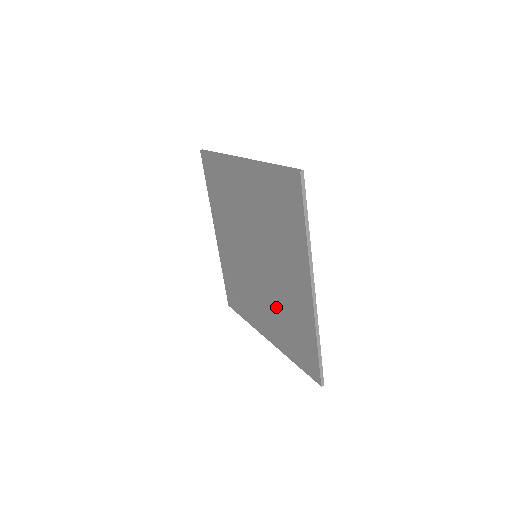
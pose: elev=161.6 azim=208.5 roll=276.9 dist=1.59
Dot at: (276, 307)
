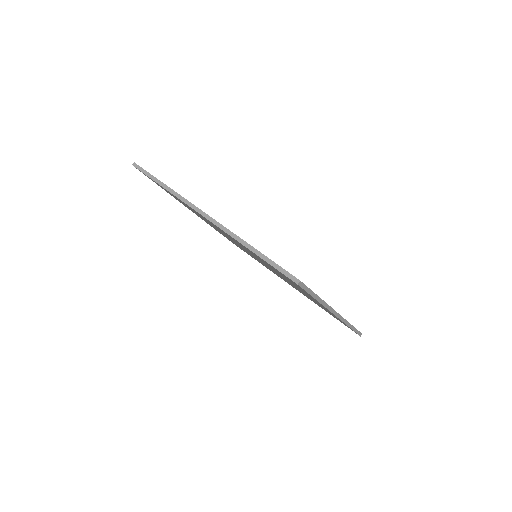
Dot at: occluded
